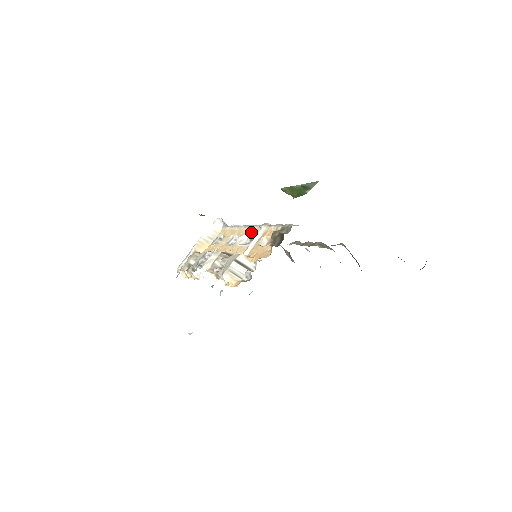
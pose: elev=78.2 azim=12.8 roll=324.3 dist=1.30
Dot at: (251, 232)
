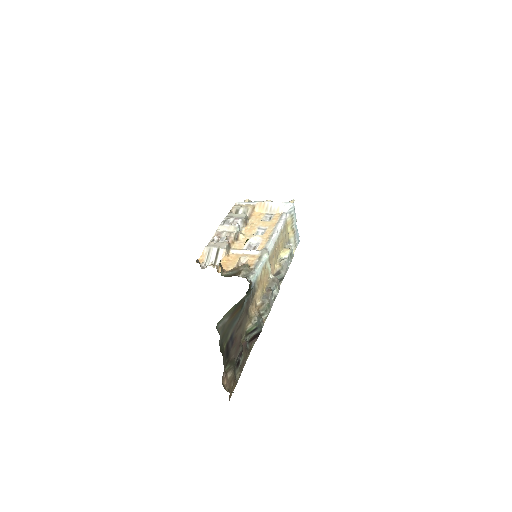
Dot at: (261, 243)
